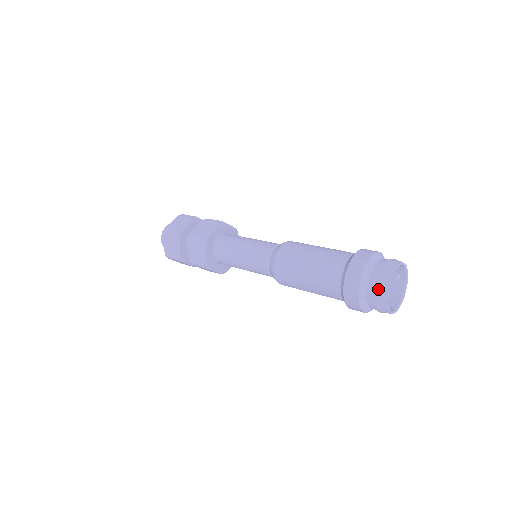
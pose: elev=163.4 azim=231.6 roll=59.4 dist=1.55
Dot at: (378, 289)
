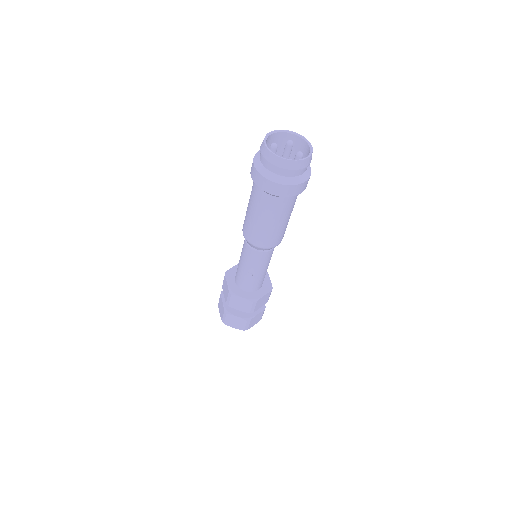
Dot at: (272, 137)
